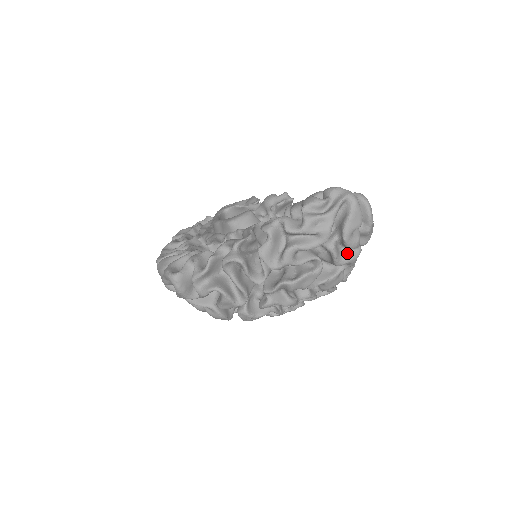
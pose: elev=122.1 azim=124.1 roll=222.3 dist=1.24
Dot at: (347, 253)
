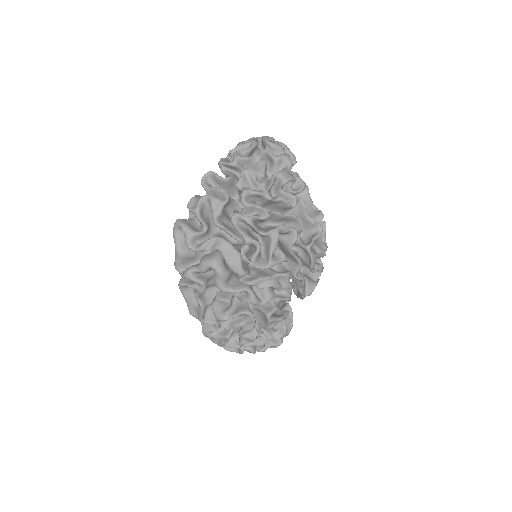
Dot at: occluded
